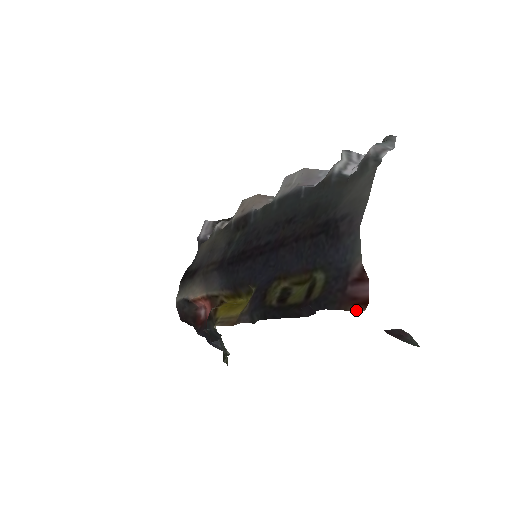
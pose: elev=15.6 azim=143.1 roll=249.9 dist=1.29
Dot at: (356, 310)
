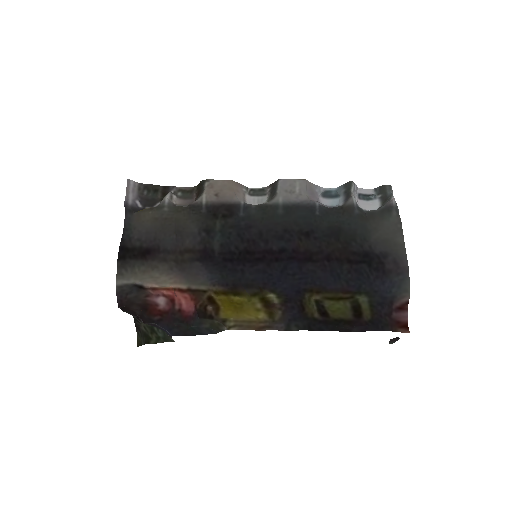
Dot at: (402, 332)
